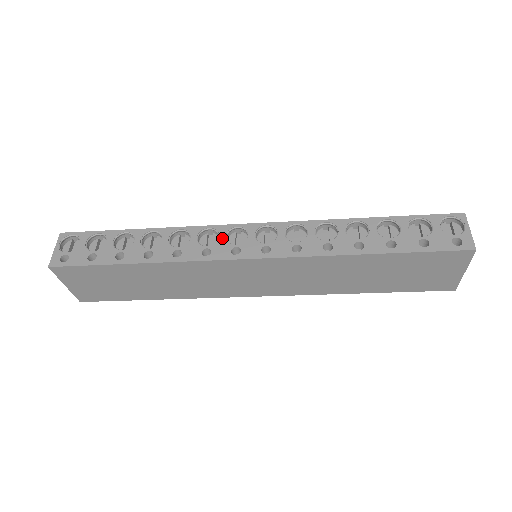
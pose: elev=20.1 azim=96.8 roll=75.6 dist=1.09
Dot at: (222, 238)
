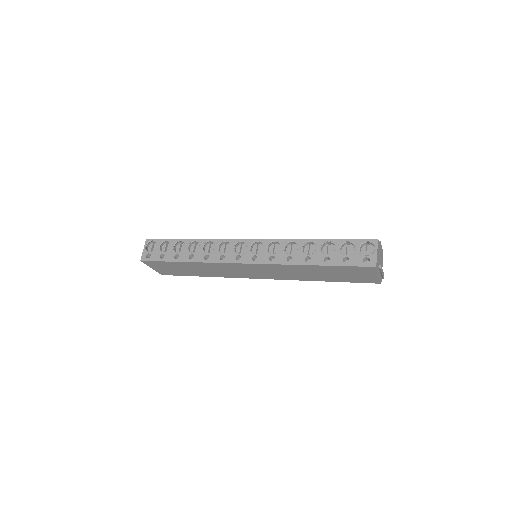
Dot at: (232, 248)
